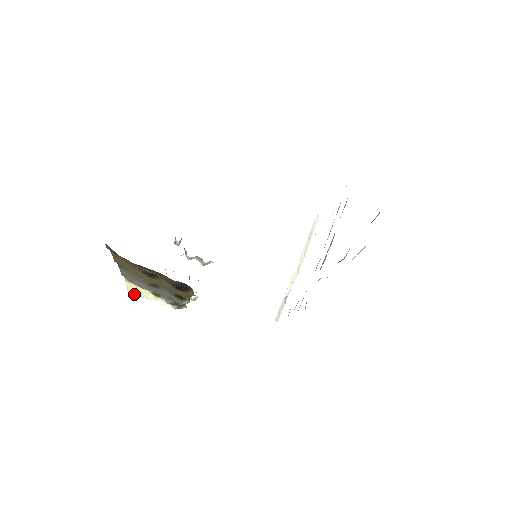
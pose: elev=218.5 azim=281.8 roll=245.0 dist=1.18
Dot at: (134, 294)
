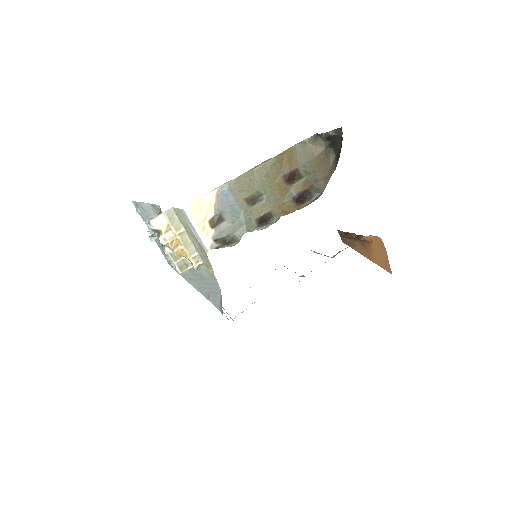
Dot at: (187, 215)
